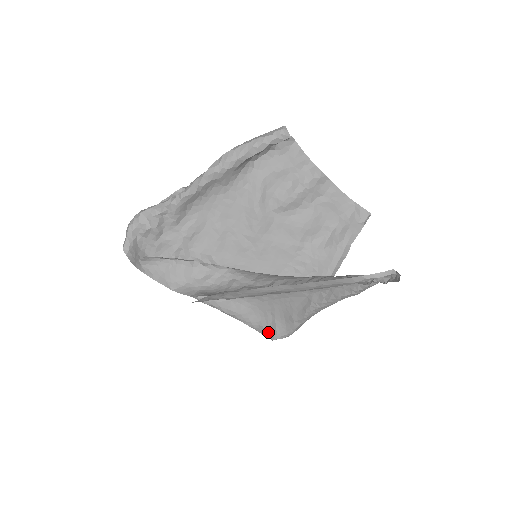
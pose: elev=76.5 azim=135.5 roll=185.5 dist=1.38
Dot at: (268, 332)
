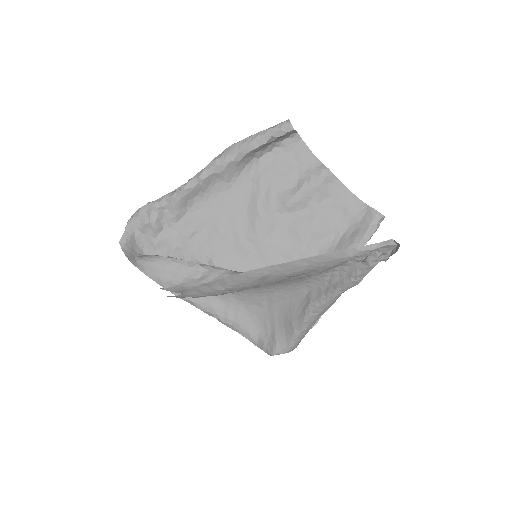
Dot at: (267, 346)
